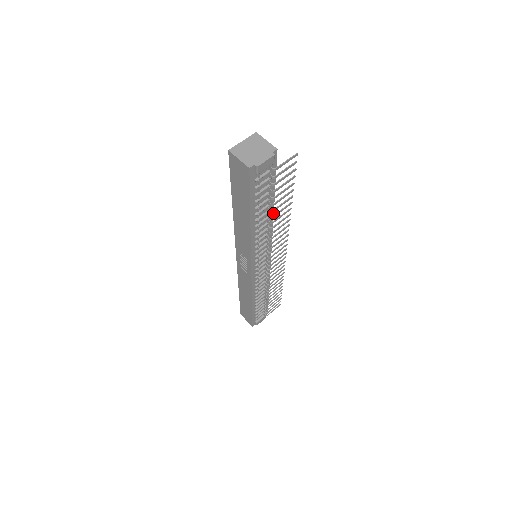
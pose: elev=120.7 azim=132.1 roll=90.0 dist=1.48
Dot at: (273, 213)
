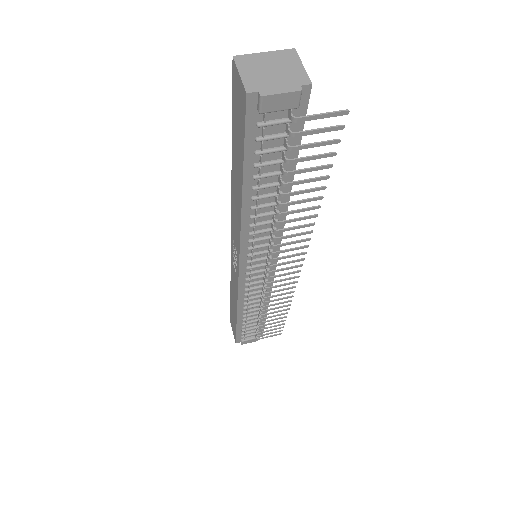
Dot at: (288, 201)
